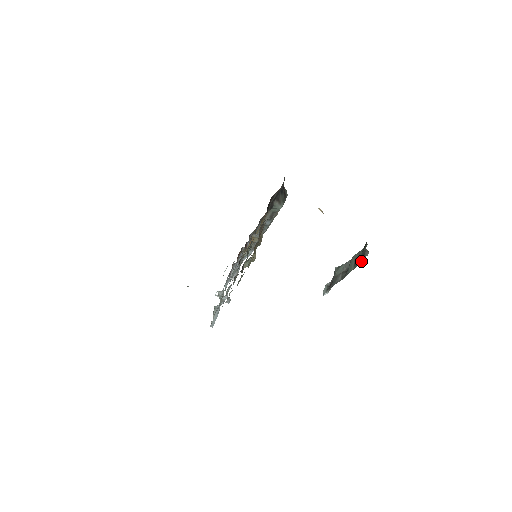
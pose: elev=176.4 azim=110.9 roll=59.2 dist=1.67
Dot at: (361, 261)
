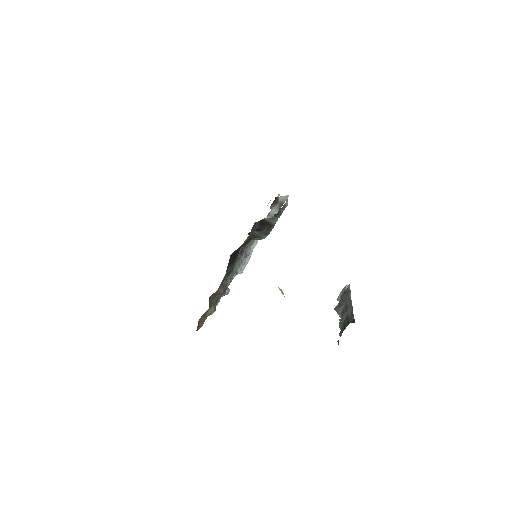
Dot at: (341, 334)
